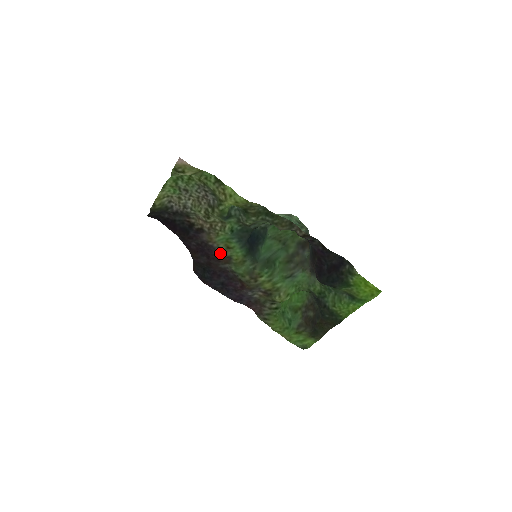
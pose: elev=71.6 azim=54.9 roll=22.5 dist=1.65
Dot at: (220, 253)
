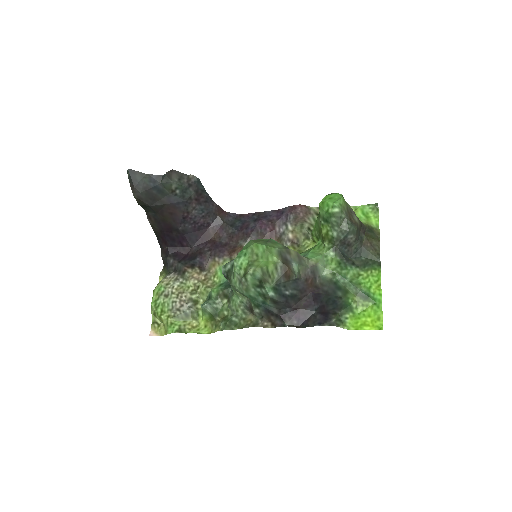
Dot at: (230, 255)
